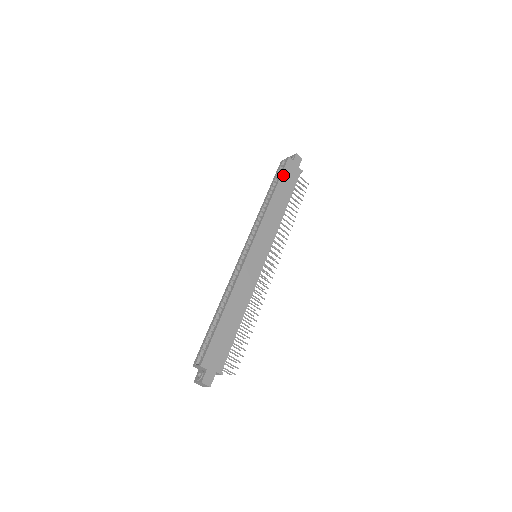
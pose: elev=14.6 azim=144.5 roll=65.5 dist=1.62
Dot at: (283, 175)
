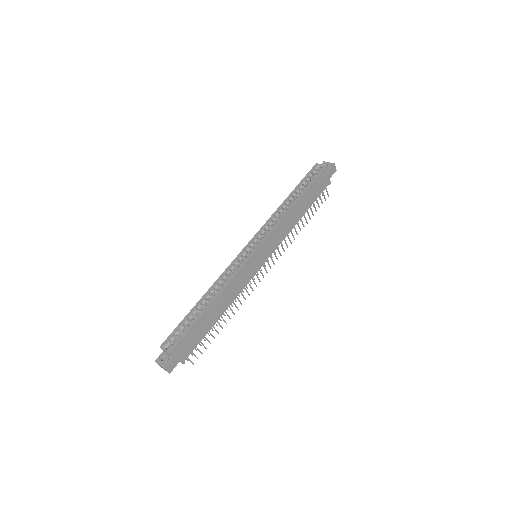
Dot at: (314, 183)
